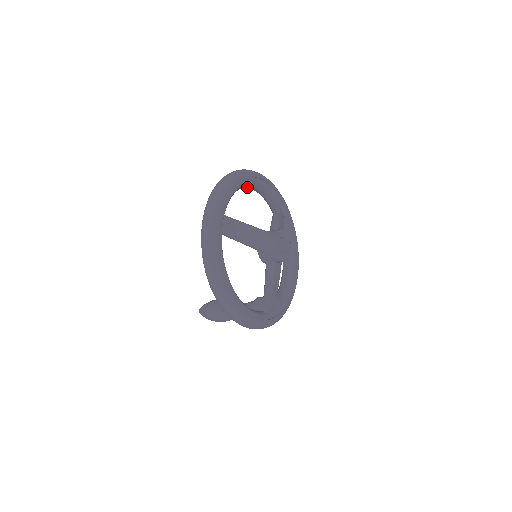
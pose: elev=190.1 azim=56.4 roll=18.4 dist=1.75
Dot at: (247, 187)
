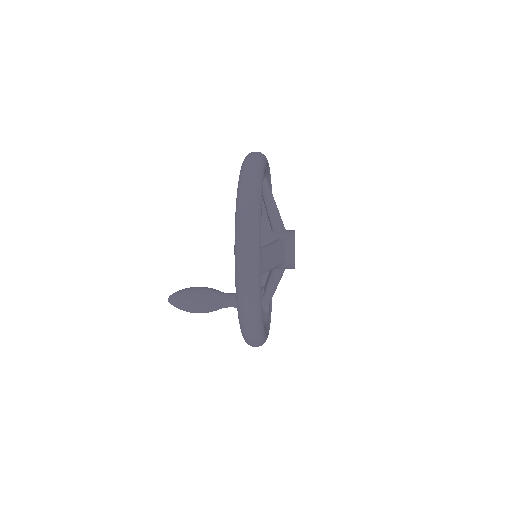
Dot at: occluded
